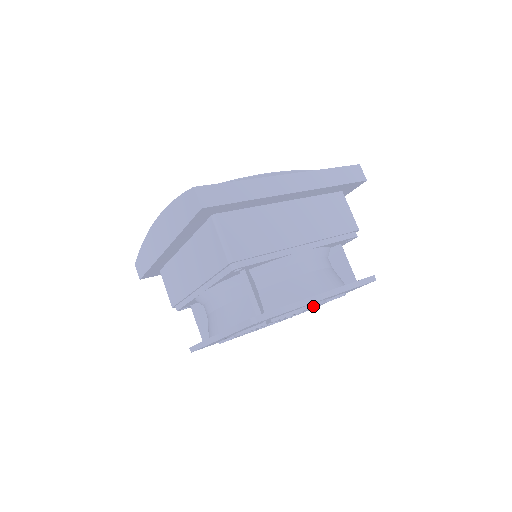
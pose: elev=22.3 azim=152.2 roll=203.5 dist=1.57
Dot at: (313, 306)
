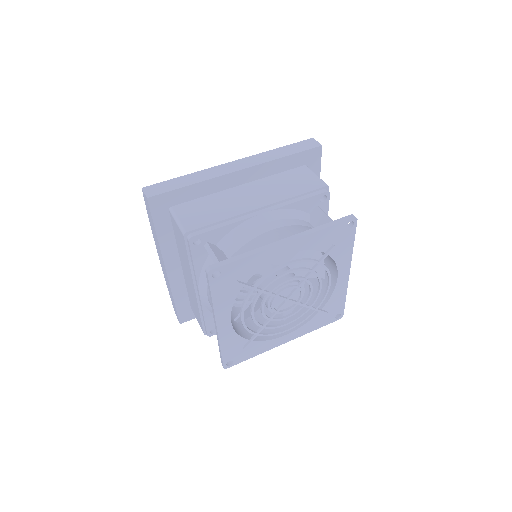
Dot at: (294, 261)
